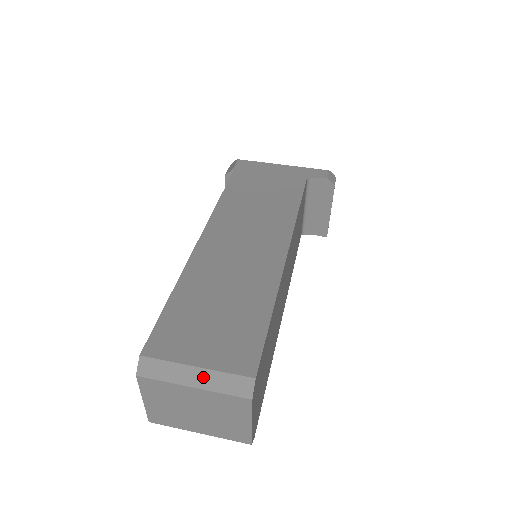
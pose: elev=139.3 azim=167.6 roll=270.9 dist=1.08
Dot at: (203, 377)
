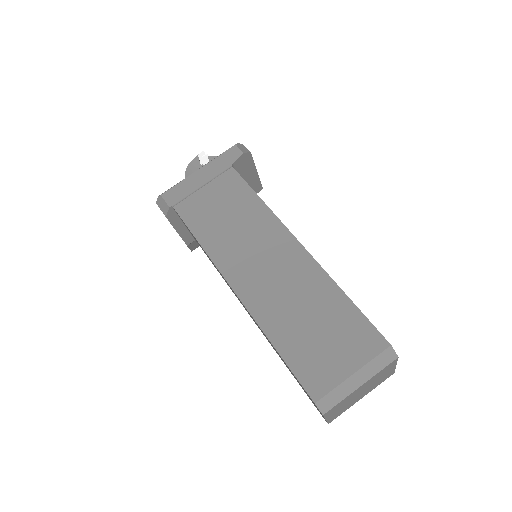
Dot at: (362, 375)
